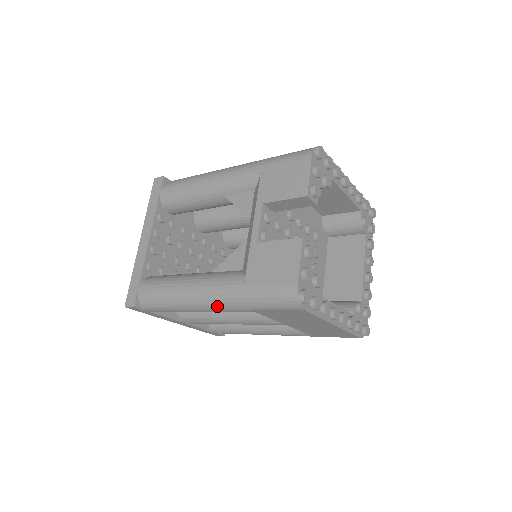
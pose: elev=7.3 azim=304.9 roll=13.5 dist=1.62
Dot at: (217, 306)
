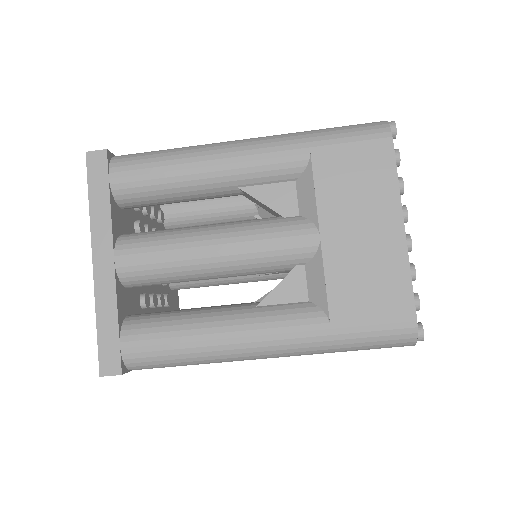
Dot at: (256, 145)
